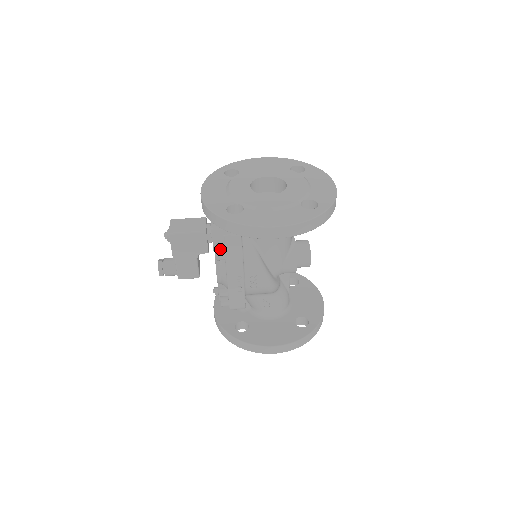
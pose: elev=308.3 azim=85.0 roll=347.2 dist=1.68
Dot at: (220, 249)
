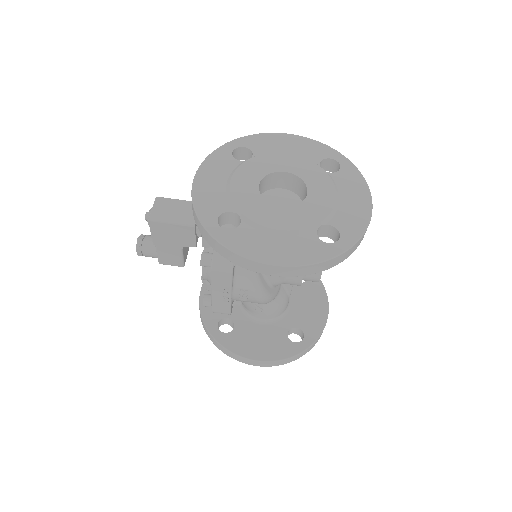
Dot at: (207, 254)
